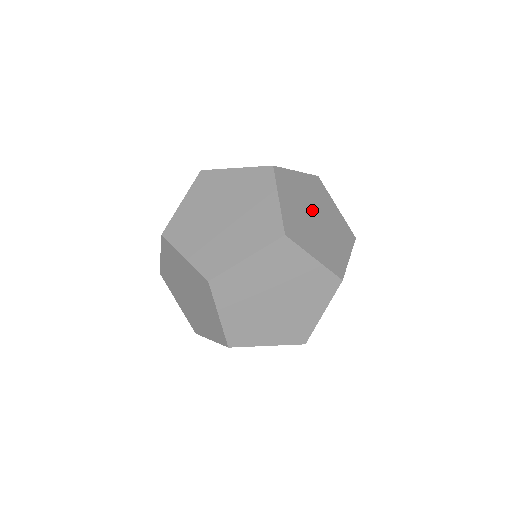
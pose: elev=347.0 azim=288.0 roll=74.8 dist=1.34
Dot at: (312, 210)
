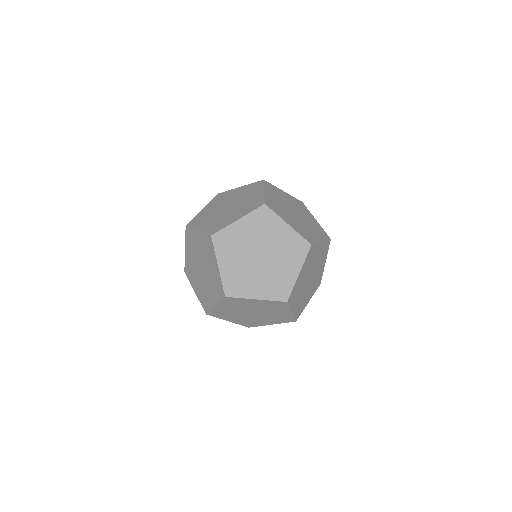
Dot at: (298, 213)
